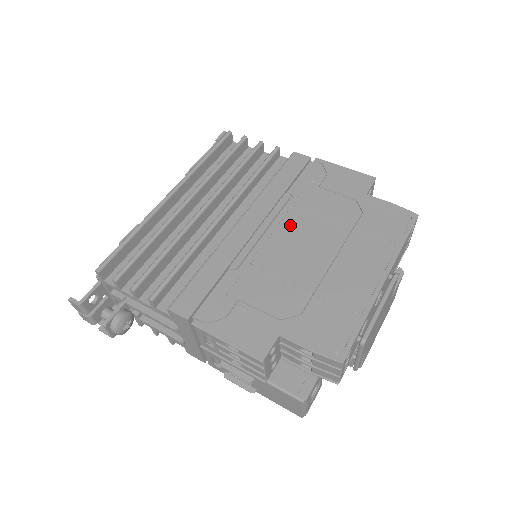
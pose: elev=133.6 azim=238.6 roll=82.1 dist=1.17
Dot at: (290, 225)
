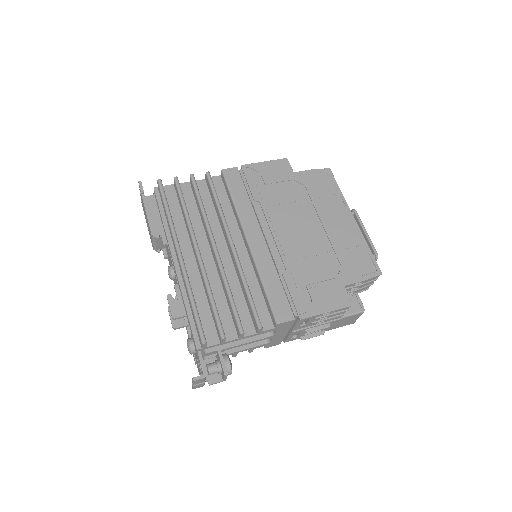
Dot at: (279, 221)
